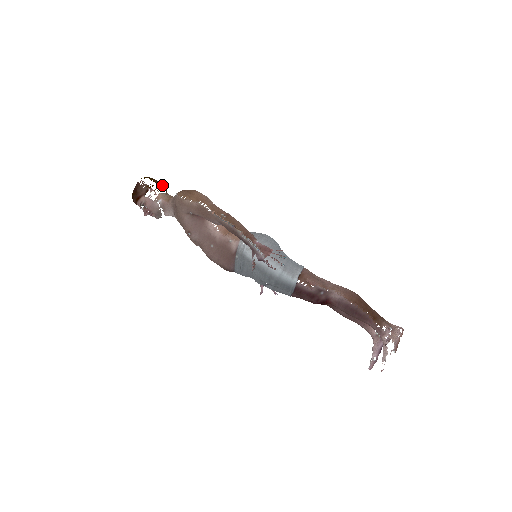
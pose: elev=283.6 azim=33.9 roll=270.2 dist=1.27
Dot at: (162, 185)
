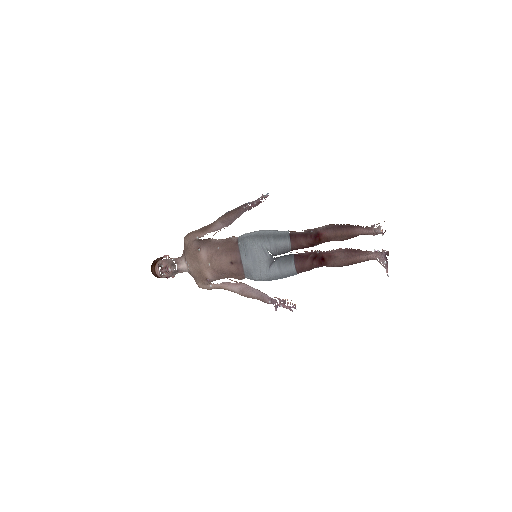
Dot at: occluded
